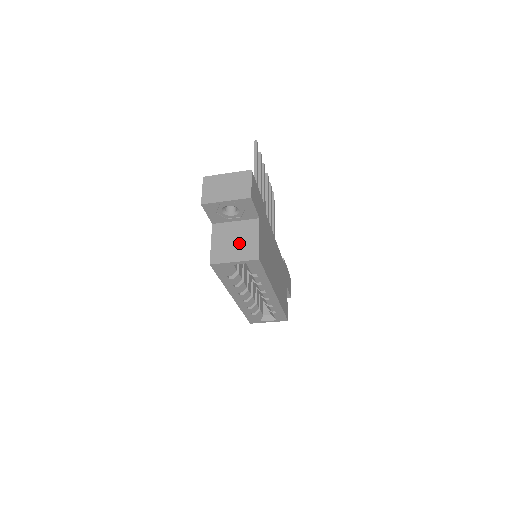
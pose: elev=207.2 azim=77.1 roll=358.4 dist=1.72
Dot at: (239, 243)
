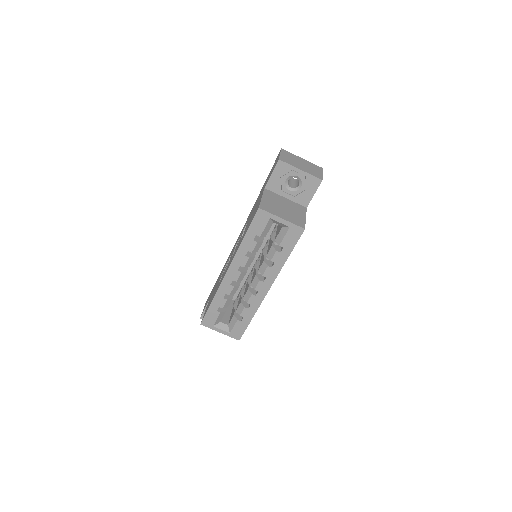
Dot at: (288, 211)
